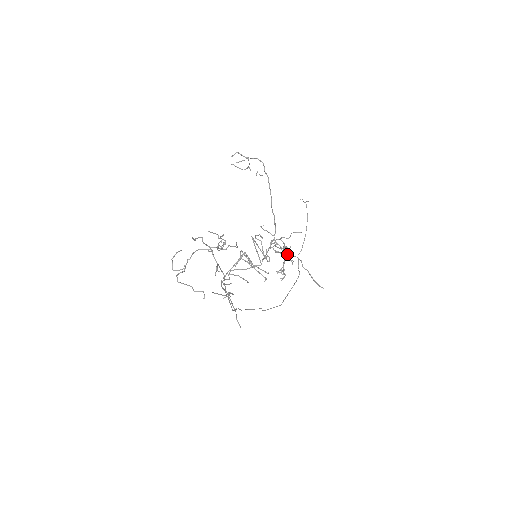
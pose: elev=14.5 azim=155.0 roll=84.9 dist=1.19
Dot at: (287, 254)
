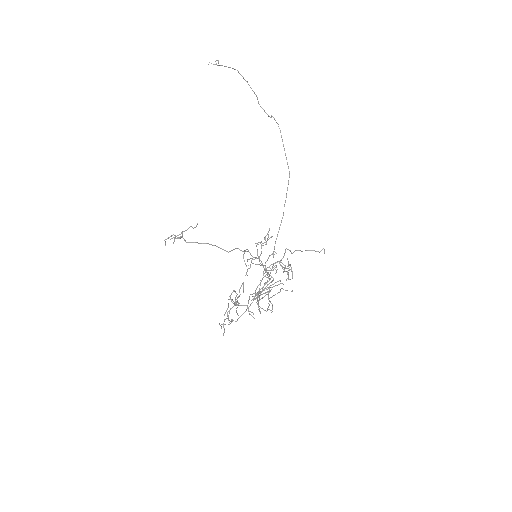
Dot at: (279, 262)
